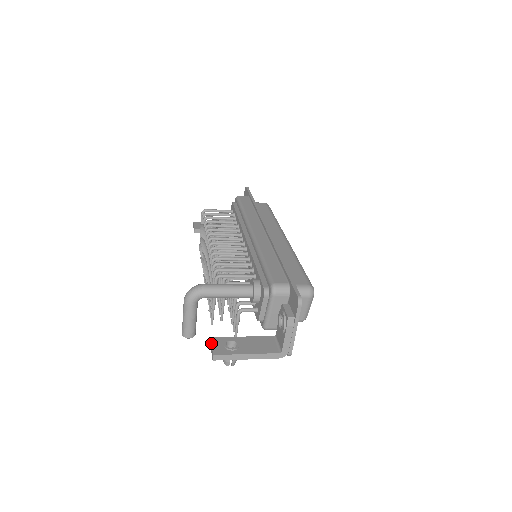
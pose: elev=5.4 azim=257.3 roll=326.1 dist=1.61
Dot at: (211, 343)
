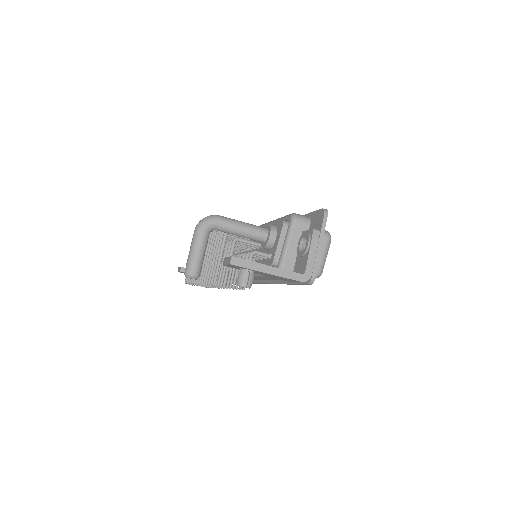
Dot at: (226, 257)
